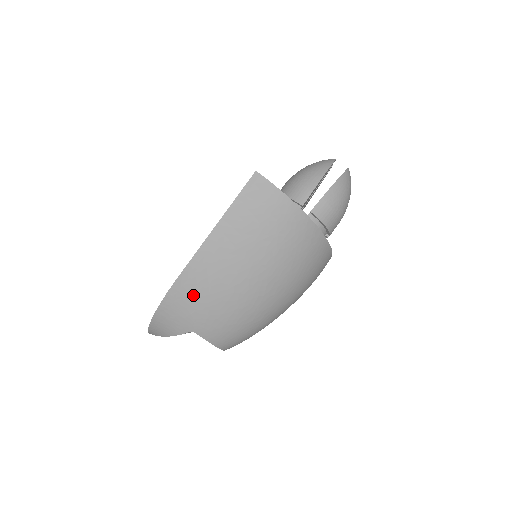
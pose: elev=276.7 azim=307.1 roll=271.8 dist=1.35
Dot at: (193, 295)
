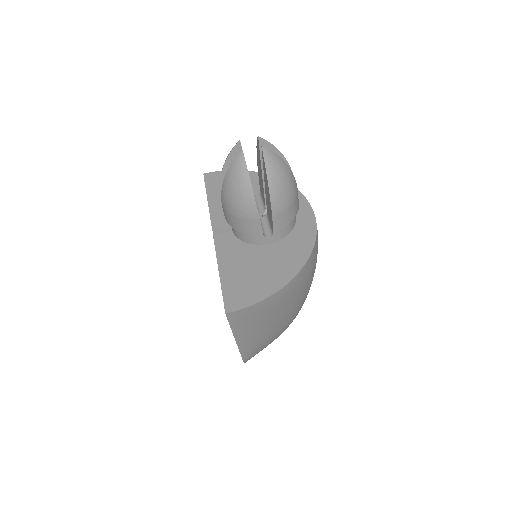
Dot at: (259, 349)
